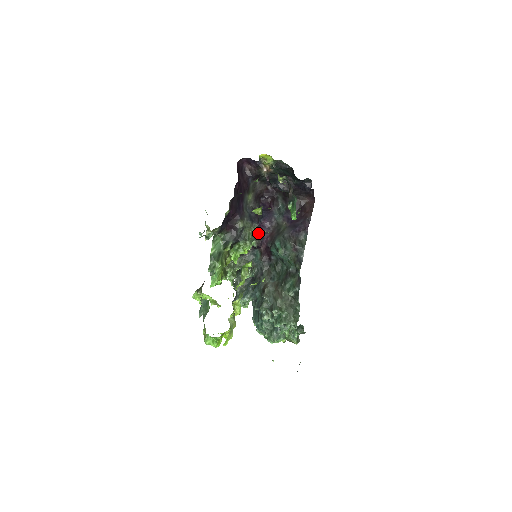
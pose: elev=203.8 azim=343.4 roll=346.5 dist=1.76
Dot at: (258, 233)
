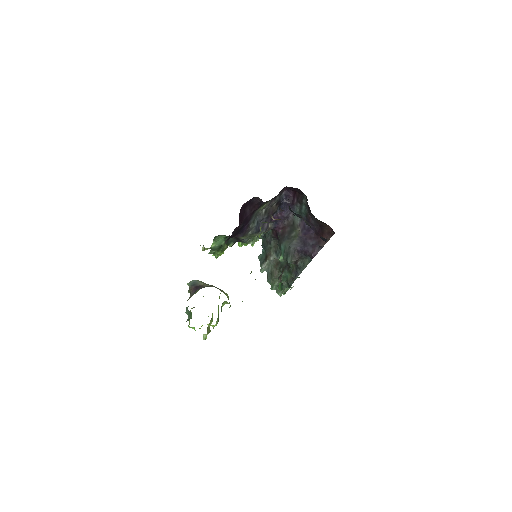
Dot at: (271, 222)
